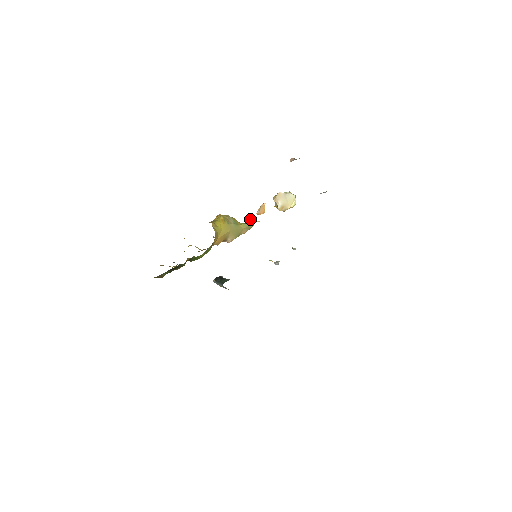
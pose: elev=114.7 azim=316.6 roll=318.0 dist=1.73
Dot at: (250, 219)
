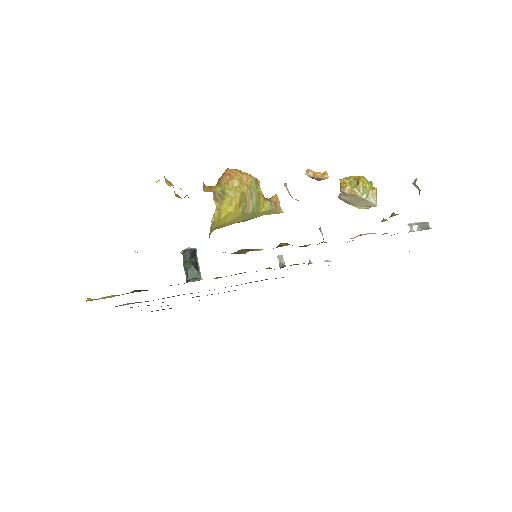
Dot at: (287, 189)
